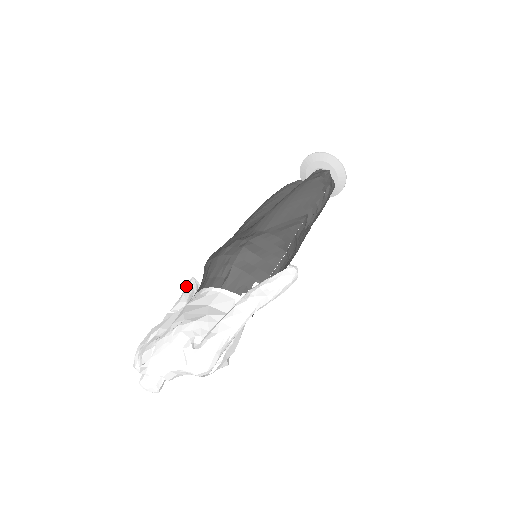
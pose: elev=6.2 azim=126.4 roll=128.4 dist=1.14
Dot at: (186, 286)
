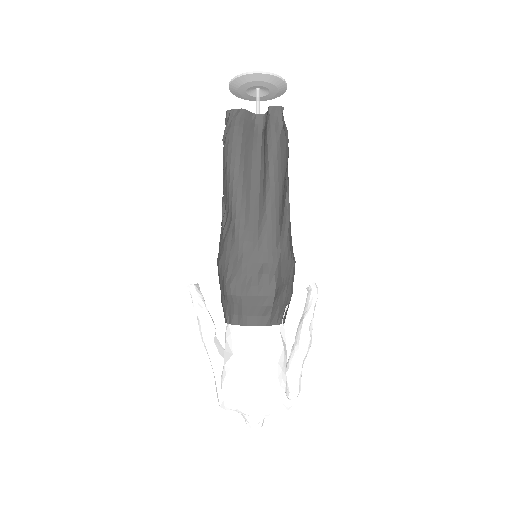
Dot at: (197, 301)
